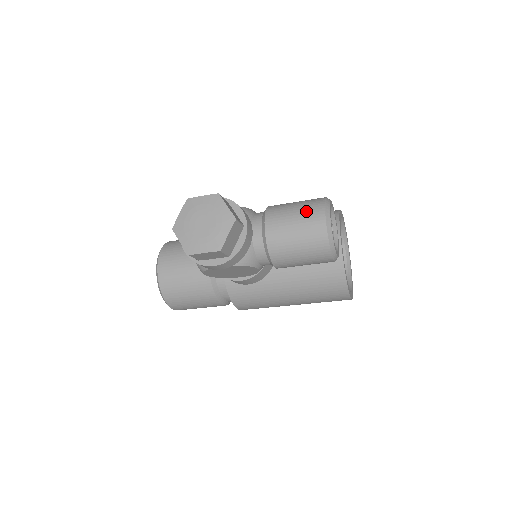
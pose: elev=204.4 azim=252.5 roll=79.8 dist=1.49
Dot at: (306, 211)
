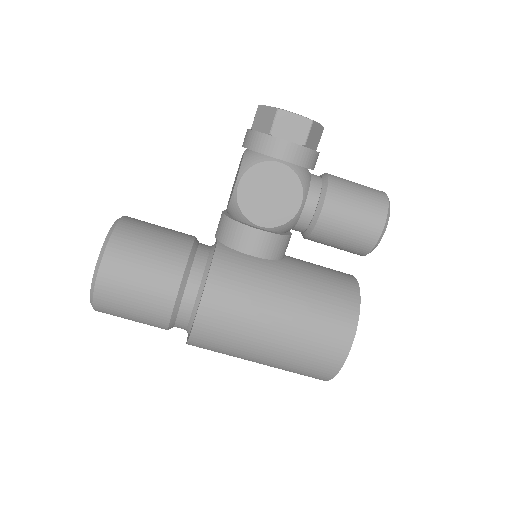
Dot at: occluded
